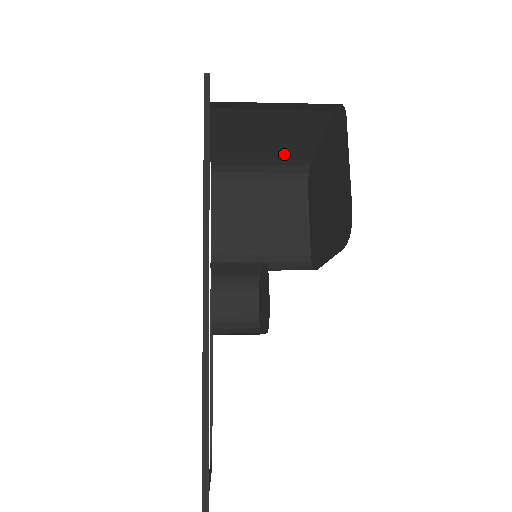
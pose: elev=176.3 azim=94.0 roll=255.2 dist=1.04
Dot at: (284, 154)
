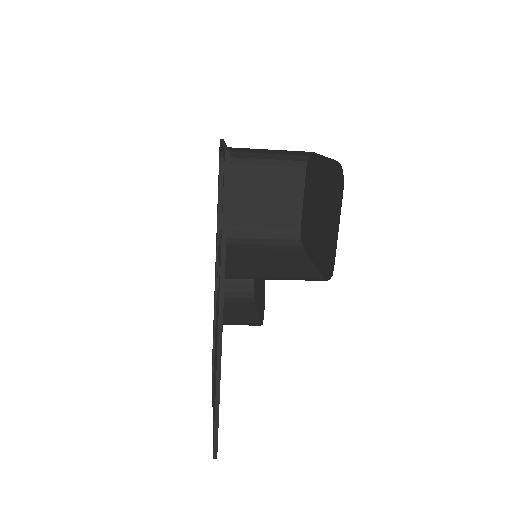
Dot at: occluded
